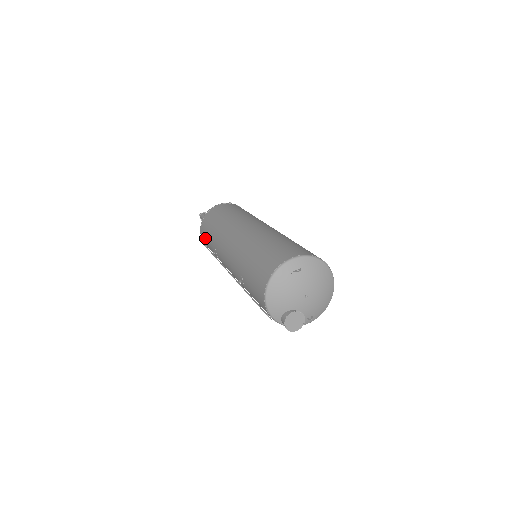
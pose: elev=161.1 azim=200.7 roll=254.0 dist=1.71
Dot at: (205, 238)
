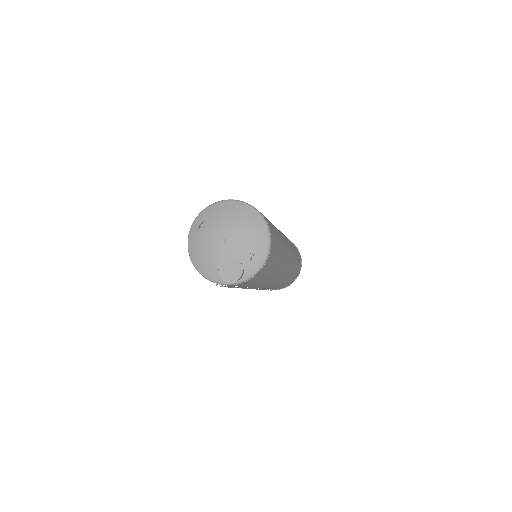
Dot at: occluded
